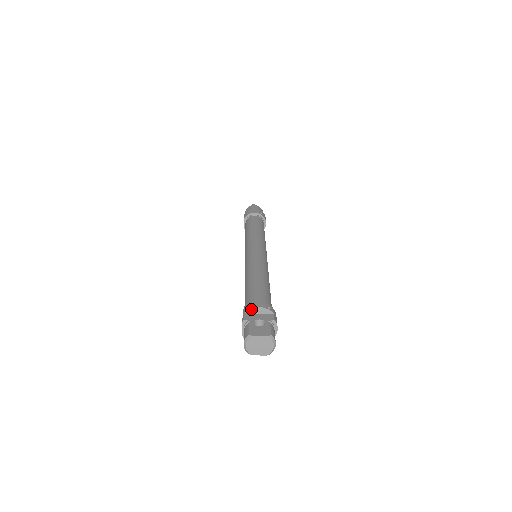
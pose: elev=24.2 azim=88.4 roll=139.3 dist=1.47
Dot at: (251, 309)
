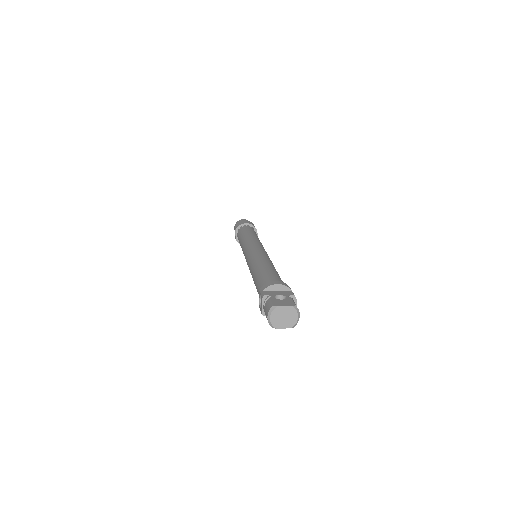
Dot at: (270, 286)
